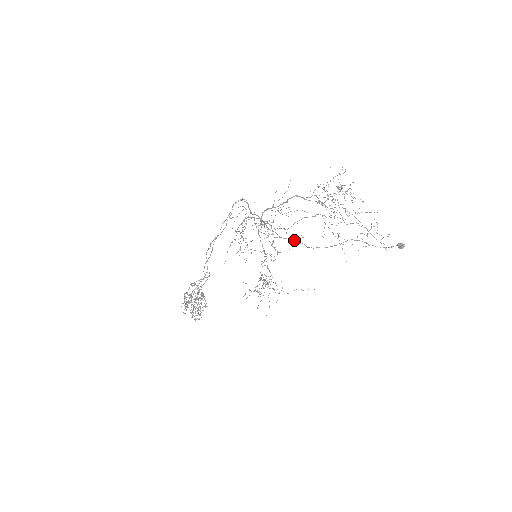
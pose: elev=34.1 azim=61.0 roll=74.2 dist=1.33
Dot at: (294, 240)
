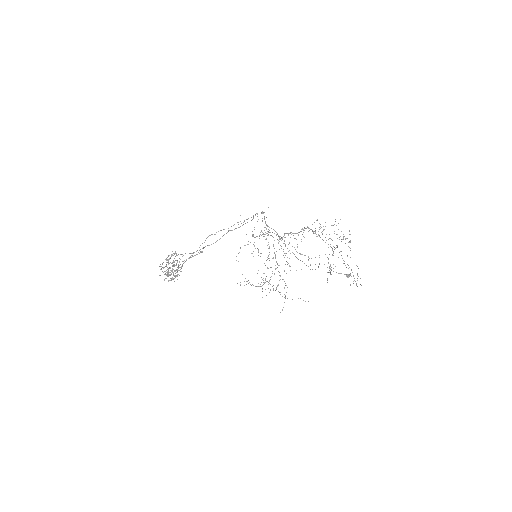
Dot at: occluded
